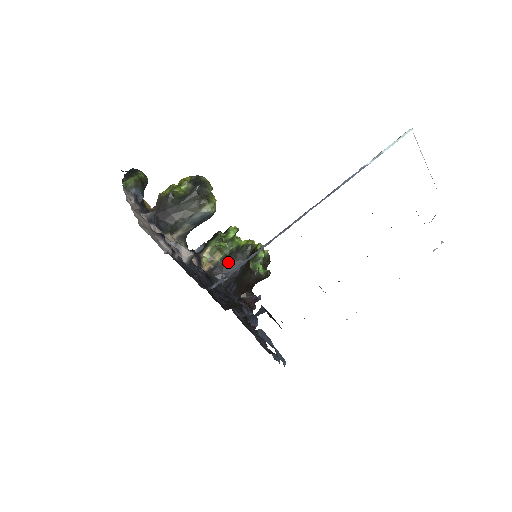
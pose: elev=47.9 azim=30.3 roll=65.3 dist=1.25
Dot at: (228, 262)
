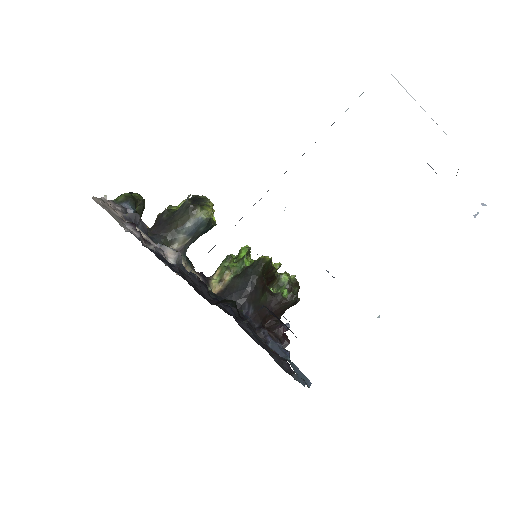
Dot at: (239, 280)
